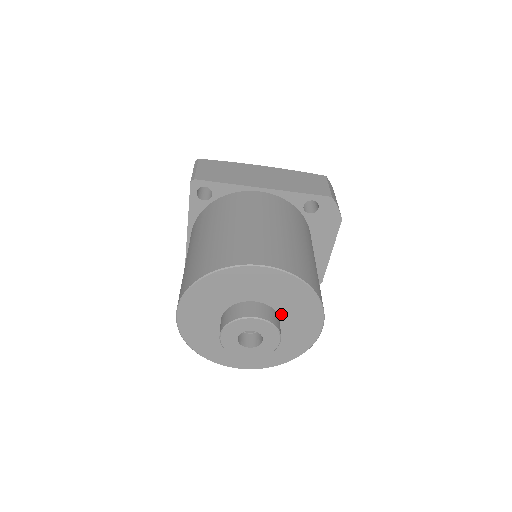
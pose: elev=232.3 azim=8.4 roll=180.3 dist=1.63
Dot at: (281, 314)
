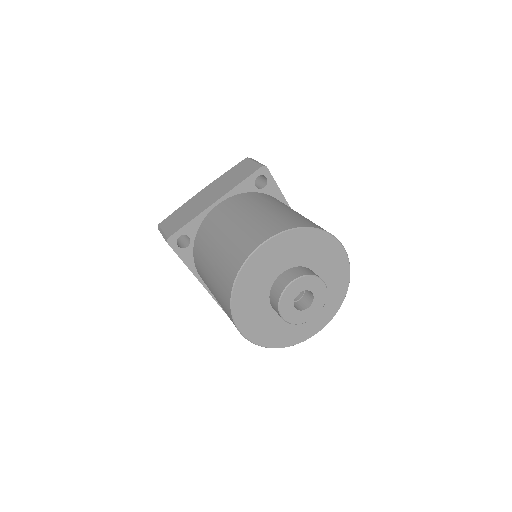
Dot at: occluded
